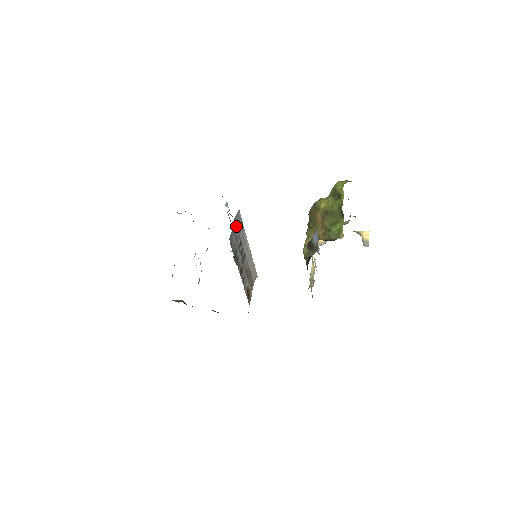
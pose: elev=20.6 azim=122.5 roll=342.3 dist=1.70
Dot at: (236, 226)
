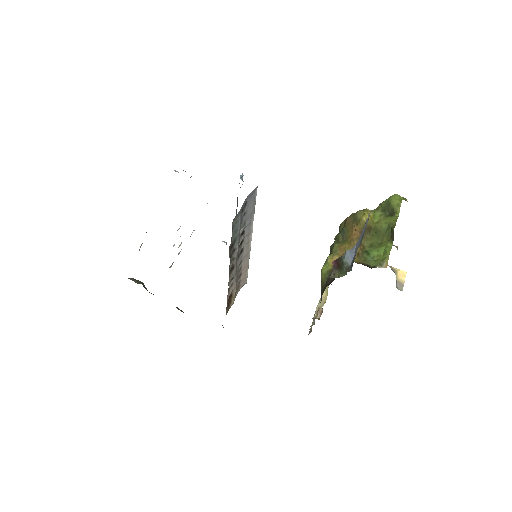
Dot at: (246, 207)
